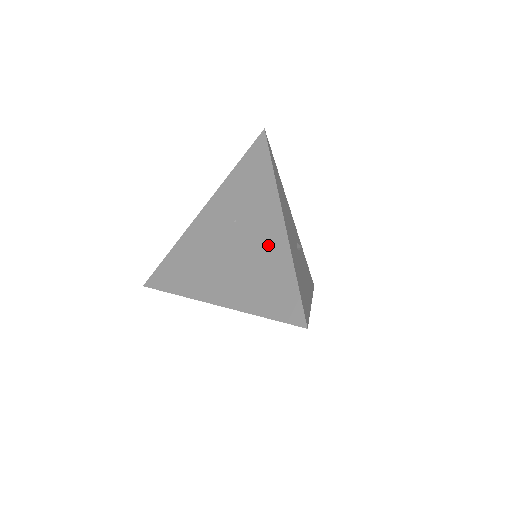
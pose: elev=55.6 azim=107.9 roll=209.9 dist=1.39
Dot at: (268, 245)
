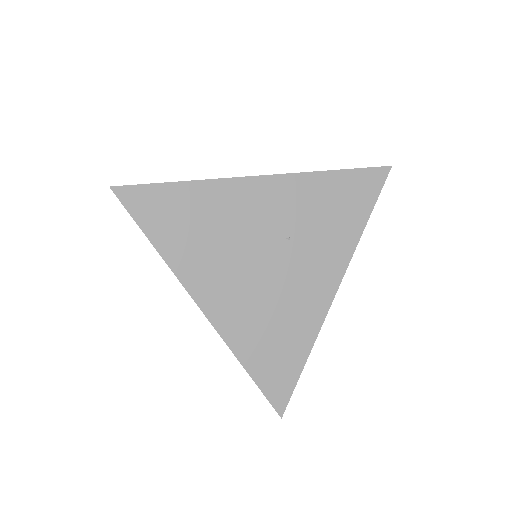
Dot at: (303, 304)
